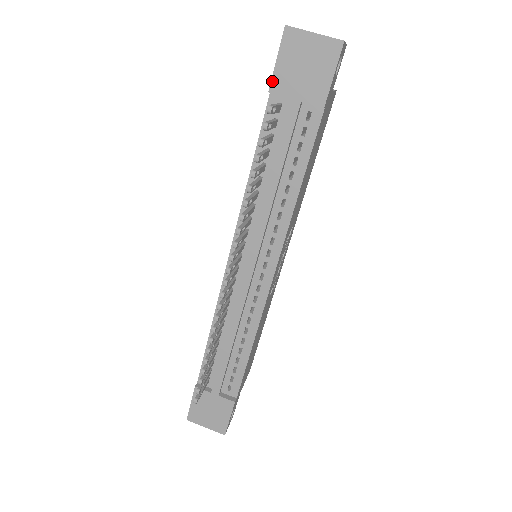
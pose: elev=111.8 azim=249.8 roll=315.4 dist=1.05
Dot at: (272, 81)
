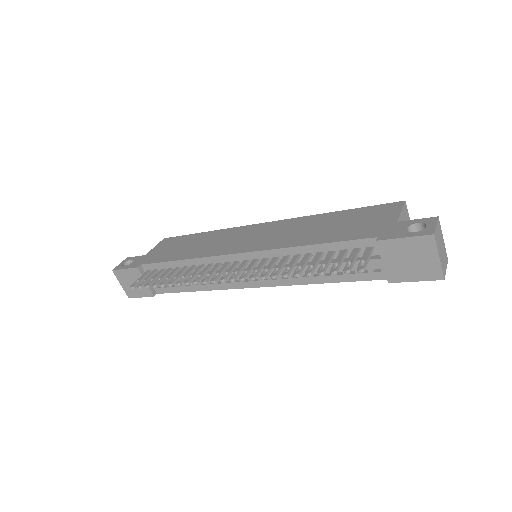
Dot at: (386, 240)
